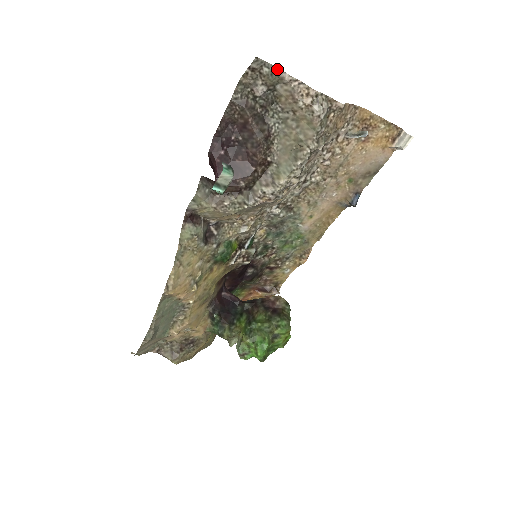
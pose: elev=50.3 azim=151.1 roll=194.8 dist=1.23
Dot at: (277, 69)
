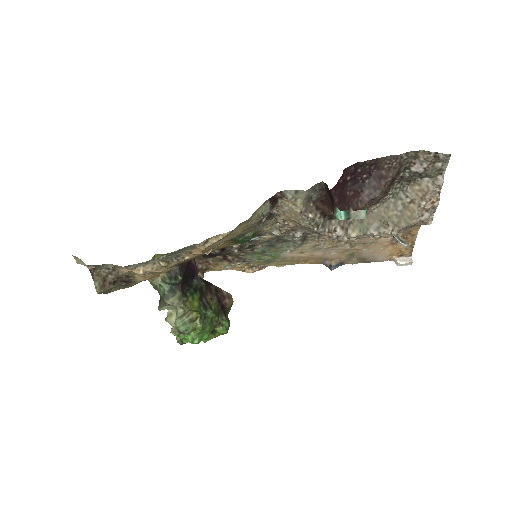
Dot at: (443, 171)
